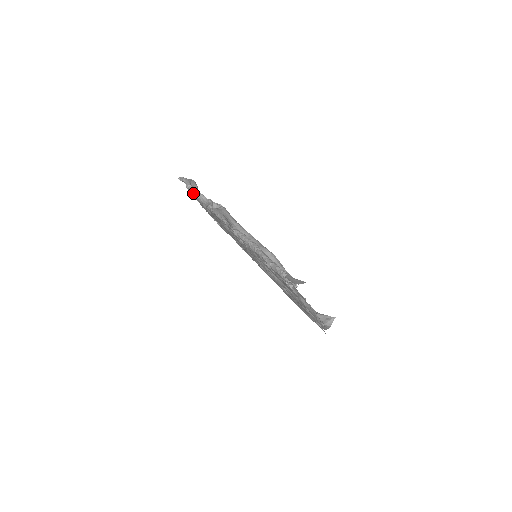
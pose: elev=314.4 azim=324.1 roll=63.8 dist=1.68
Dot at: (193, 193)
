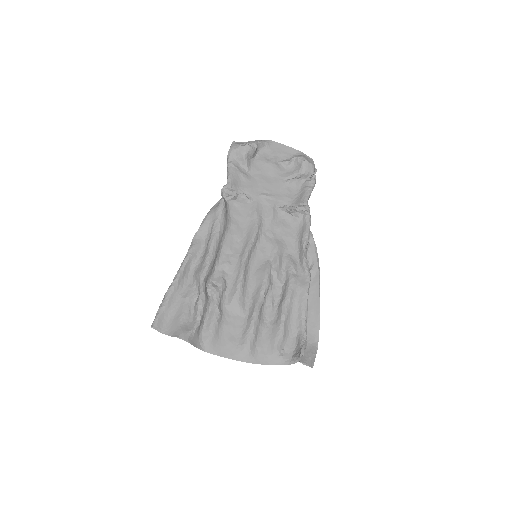
Dot at: (228, 169)
